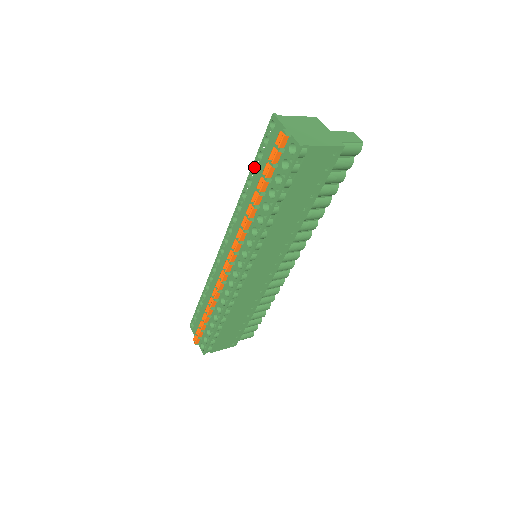
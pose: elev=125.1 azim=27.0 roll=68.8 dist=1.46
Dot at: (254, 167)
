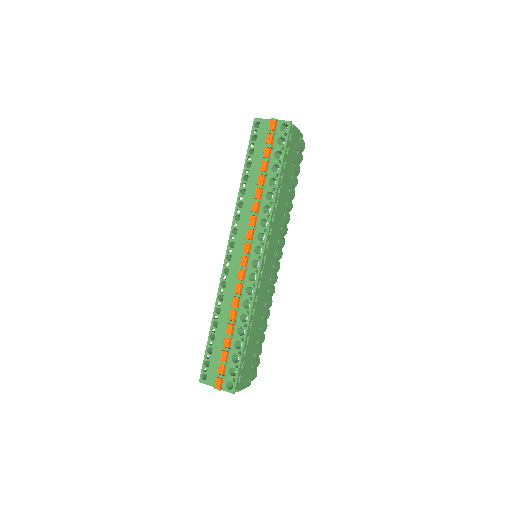
Dot at: (246, 165)
